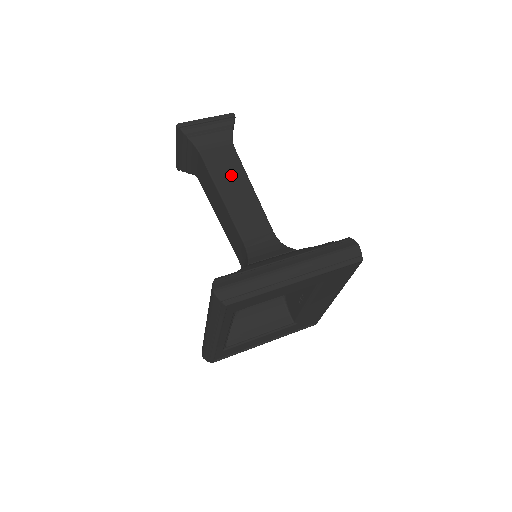
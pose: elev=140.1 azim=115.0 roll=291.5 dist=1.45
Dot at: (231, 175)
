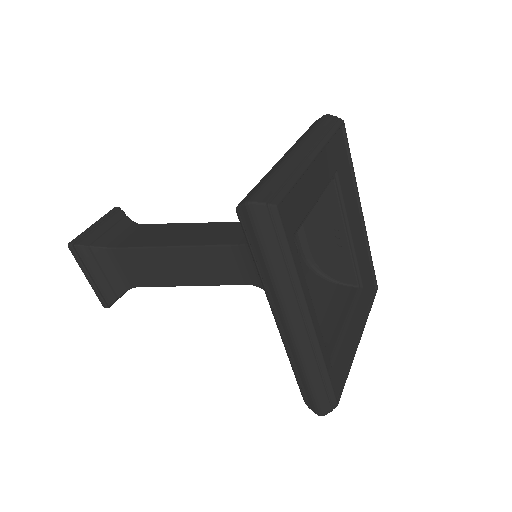
Dot at: (161, 233)
